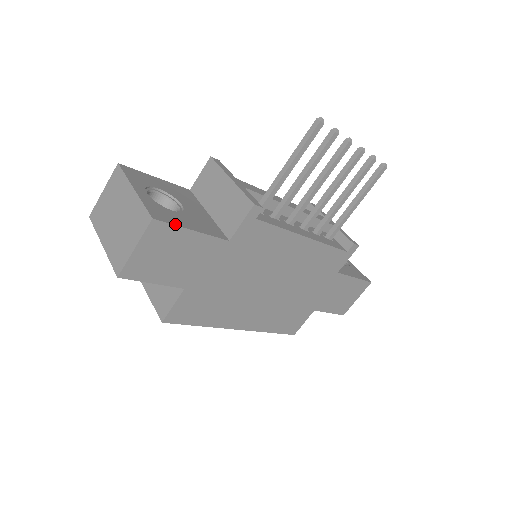
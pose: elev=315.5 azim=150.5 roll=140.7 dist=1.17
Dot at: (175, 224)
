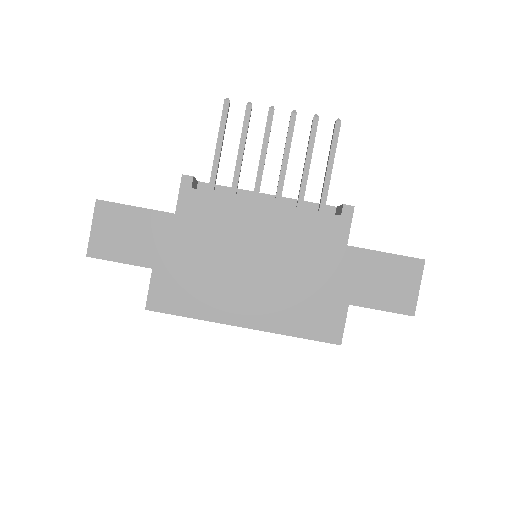
Dot at: (118, 203)
